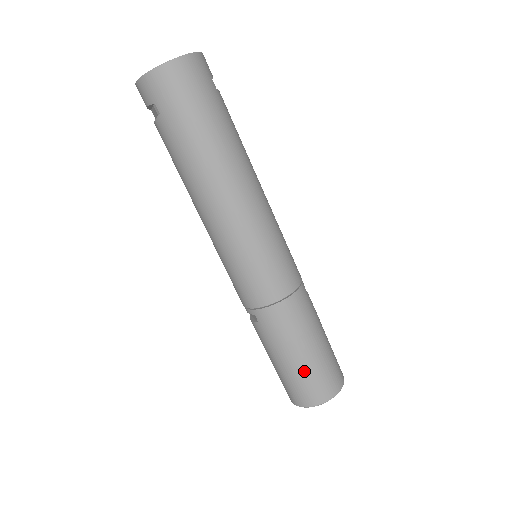
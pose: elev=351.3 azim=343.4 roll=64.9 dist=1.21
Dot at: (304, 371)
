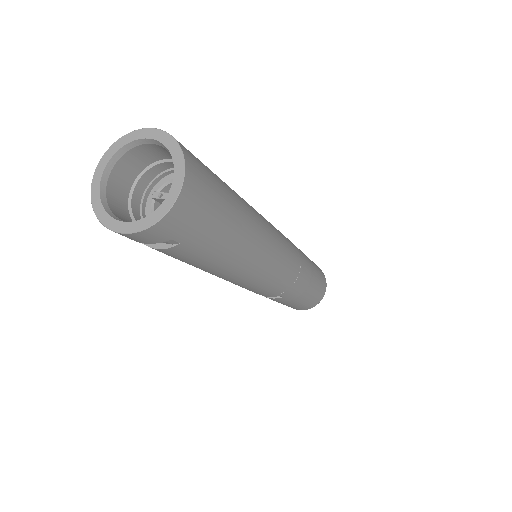
Dot at: (315, 292)
